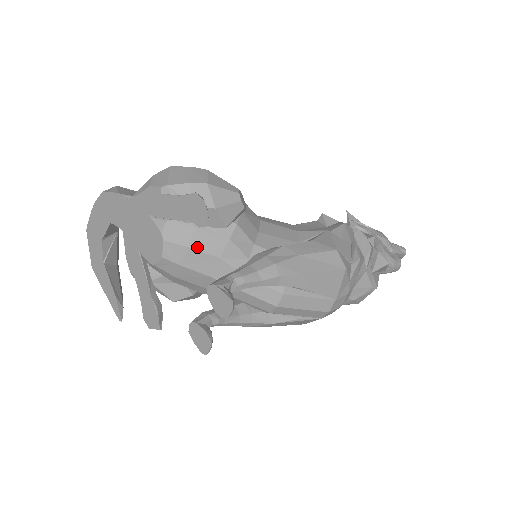
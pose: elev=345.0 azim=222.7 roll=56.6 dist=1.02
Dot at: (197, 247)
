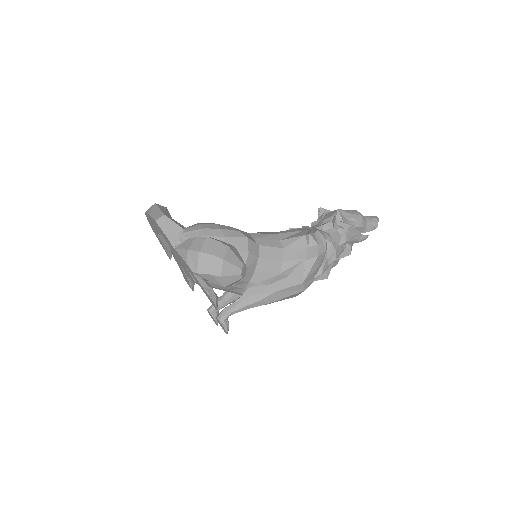
Dot at: (214, 286)
